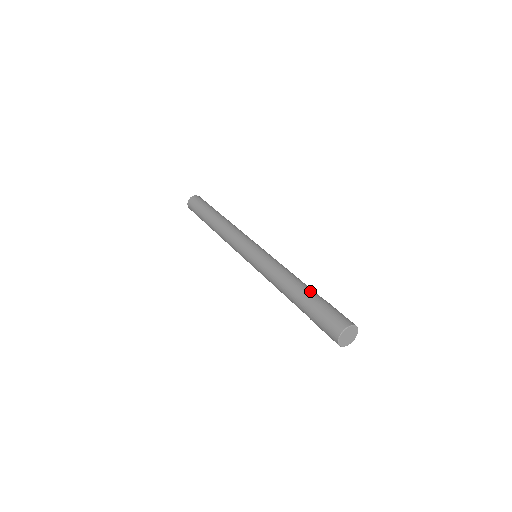
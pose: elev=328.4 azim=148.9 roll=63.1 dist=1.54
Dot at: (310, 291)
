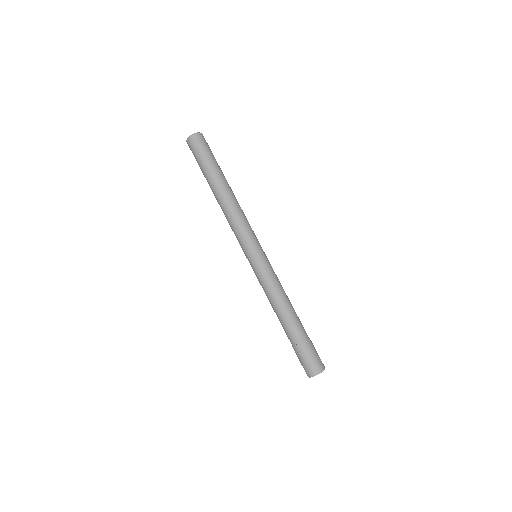
Dot at: (288, 332)
